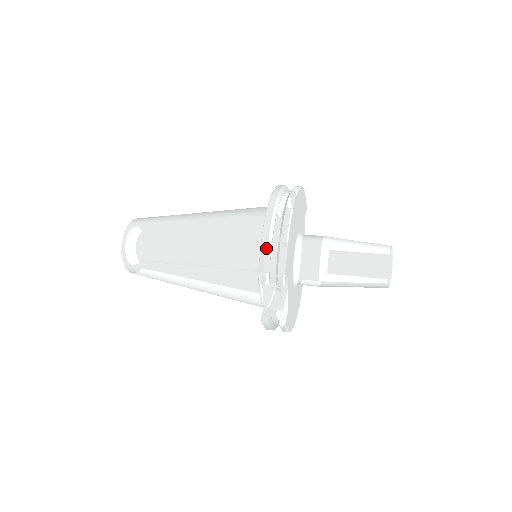
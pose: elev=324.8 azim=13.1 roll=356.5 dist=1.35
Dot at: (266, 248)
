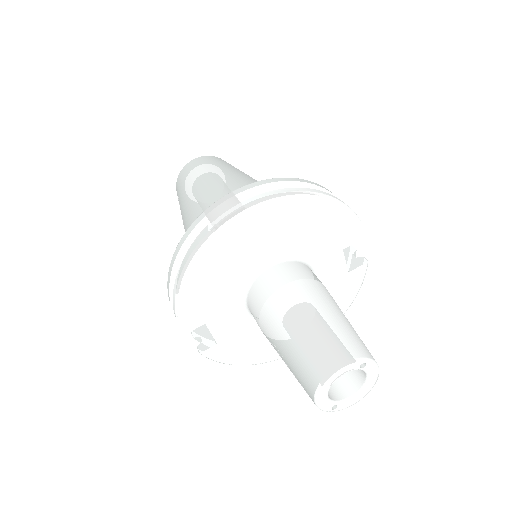
Dot at: (173, 263)
